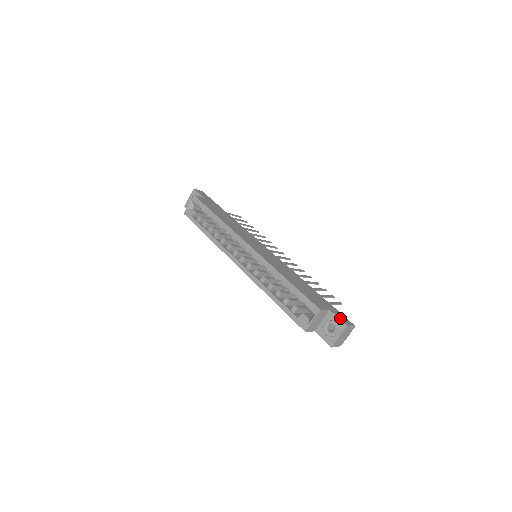
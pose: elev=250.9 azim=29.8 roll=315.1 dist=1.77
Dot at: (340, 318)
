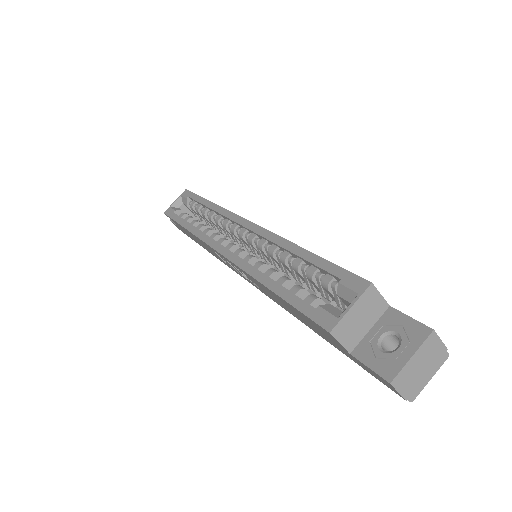
Dot at: (415, 321)
